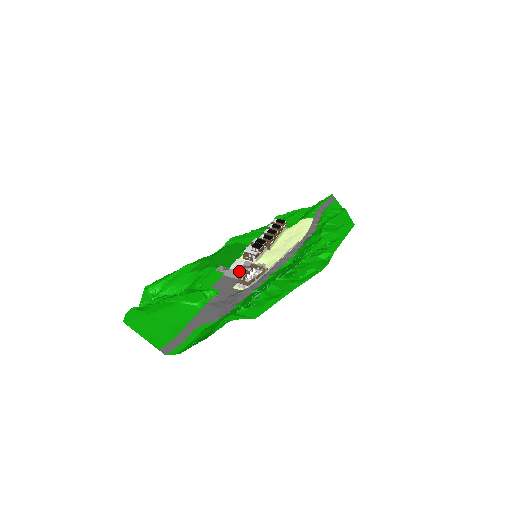
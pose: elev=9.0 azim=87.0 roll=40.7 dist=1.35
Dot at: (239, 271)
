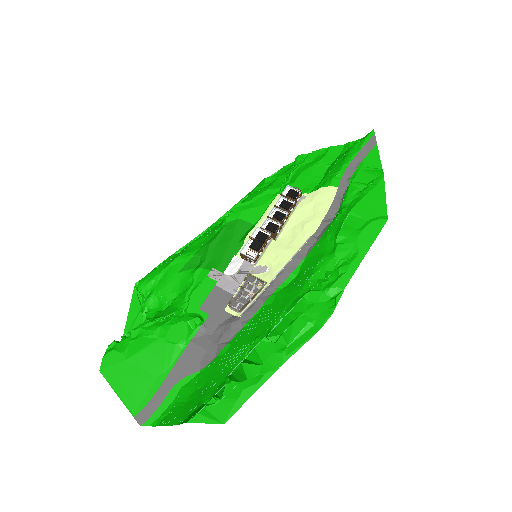
Dot at: (234, 279)
